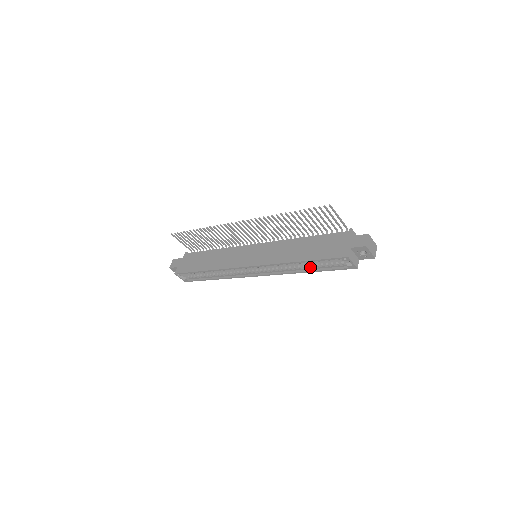
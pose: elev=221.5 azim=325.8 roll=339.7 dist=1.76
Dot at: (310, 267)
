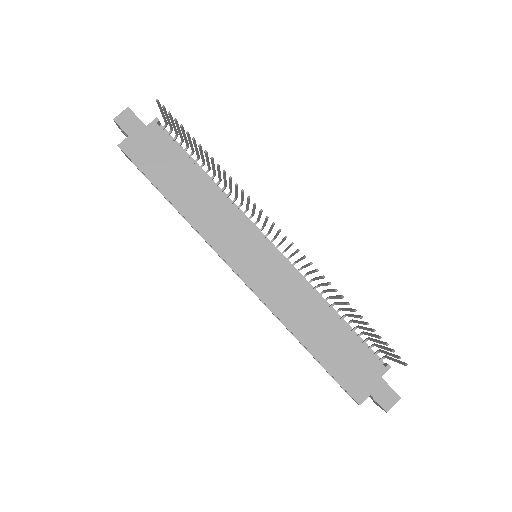
Dot at: occluded
